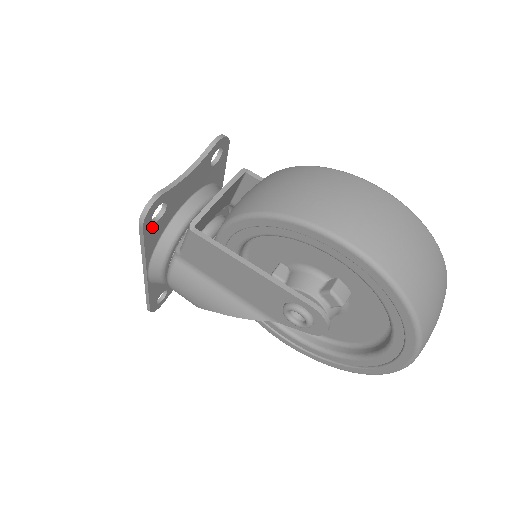
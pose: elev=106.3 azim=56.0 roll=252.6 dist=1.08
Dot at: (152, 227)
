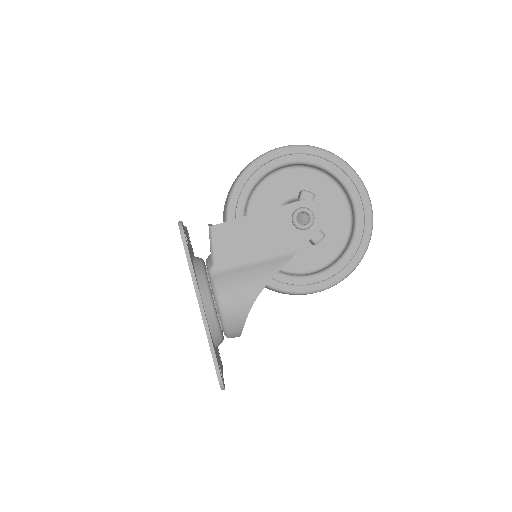
Dot at: (188, 247)
